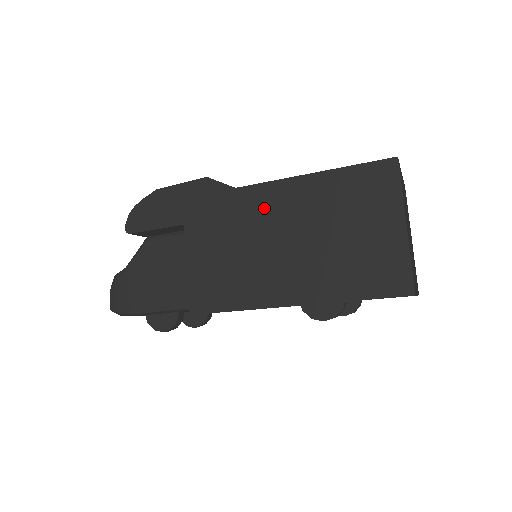
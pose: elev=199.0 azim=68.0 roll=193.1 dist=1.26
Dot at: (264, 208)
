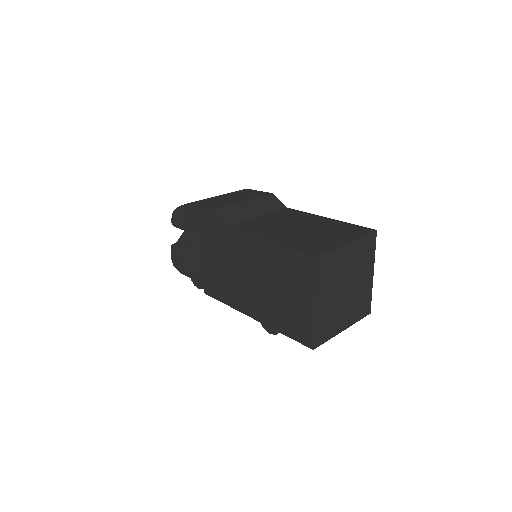
Dot at: (240, 250)
